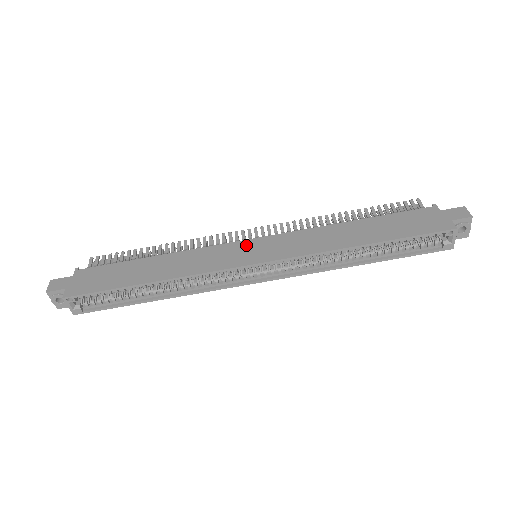
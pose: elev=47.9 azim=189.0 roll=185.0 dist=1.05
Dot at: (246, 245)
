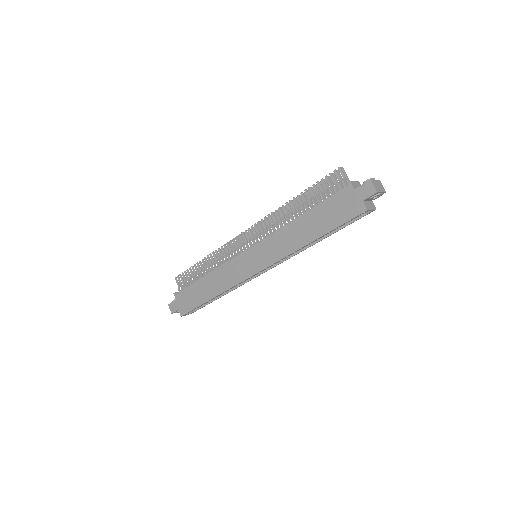
Dot at: (246, 257)
